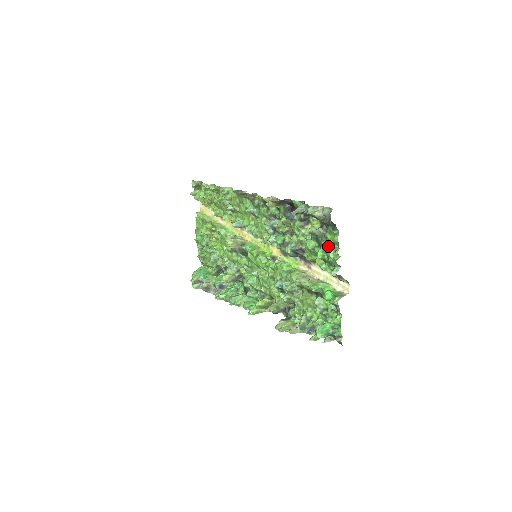
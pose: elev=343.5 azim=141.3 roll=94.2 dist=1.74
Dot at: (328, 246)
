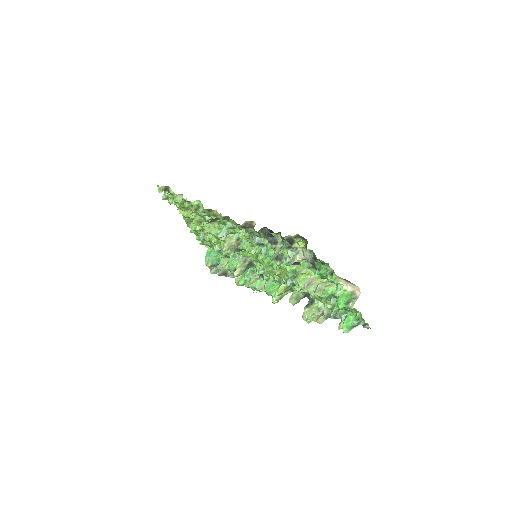
Dot at: (323, 273)
